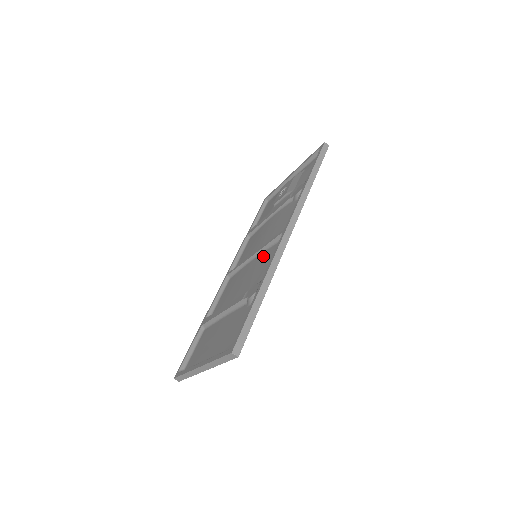
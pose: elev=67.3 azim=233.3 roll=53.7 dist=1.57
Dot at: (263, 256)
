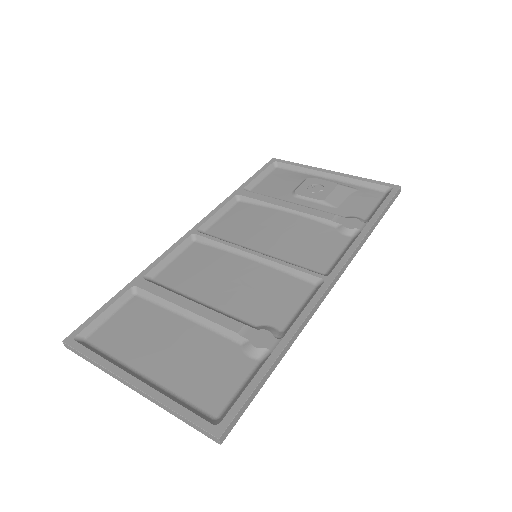
Dot at: (276, 277)
